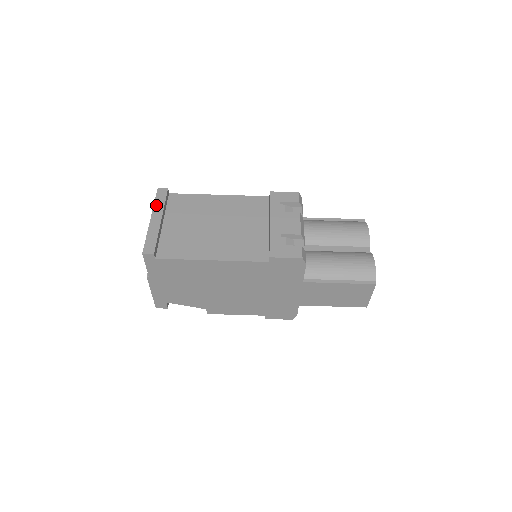
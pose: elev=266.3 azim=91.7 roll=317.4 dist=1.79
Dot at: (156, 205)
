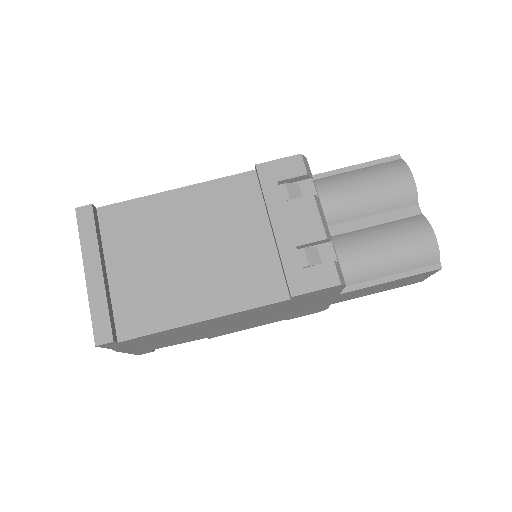
Dot at: (84, 244)
